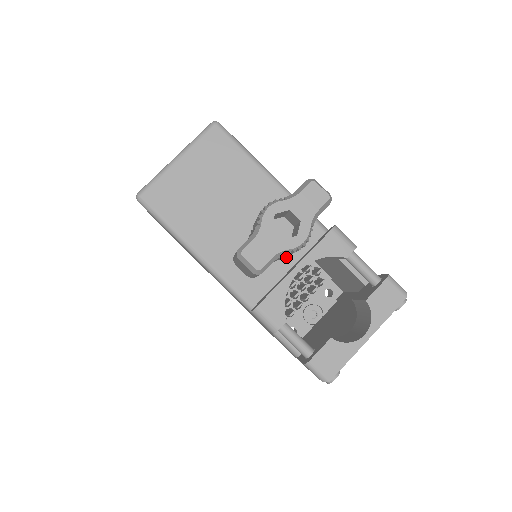
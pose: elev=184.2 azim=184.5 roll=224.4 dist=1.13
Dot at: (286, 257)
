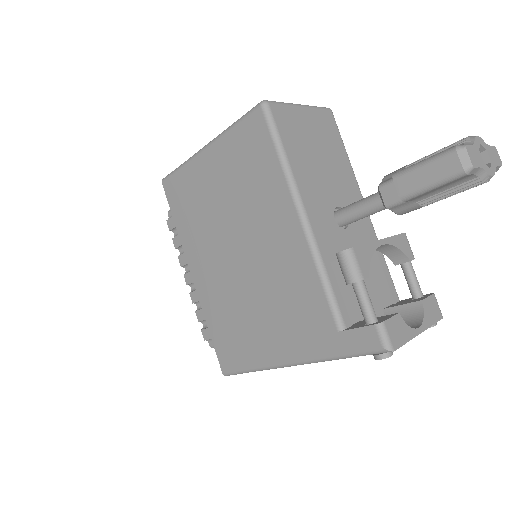
Dot at: (352, 239)
